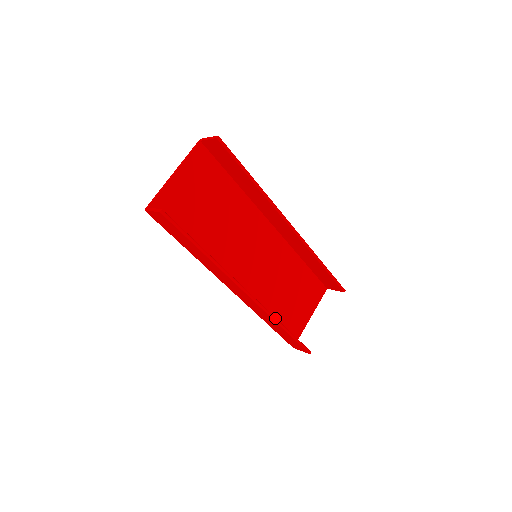
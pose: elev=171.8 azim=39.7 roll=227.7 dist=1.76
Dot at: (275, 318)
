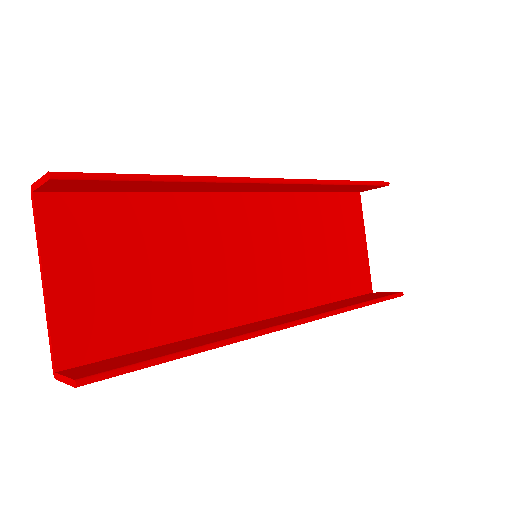
Dot at: (341, 310)
